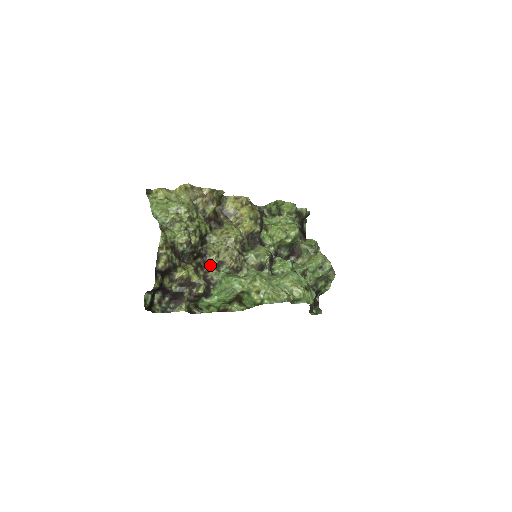
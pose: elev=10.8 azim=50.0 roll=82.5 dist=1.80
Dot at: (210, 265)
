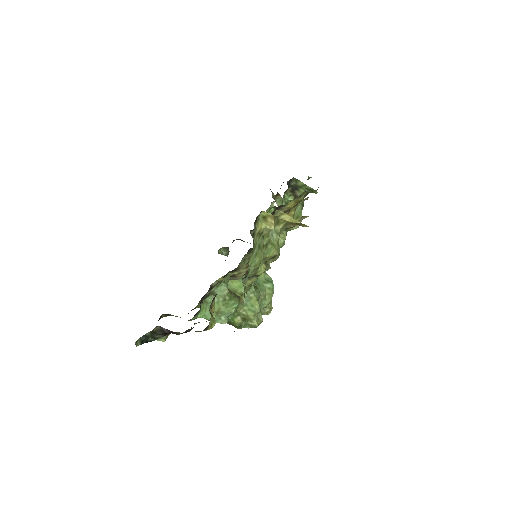
Dot at: (221, 280)
